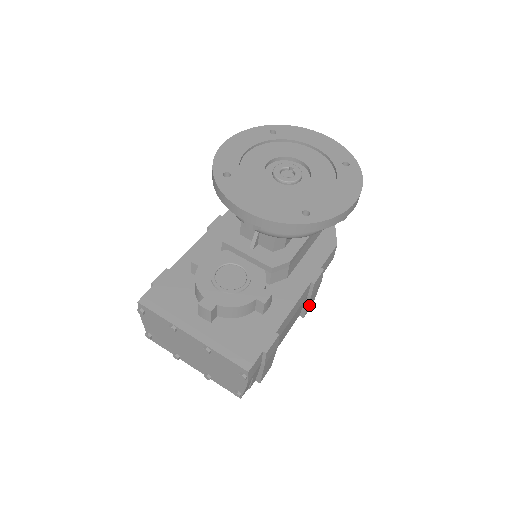
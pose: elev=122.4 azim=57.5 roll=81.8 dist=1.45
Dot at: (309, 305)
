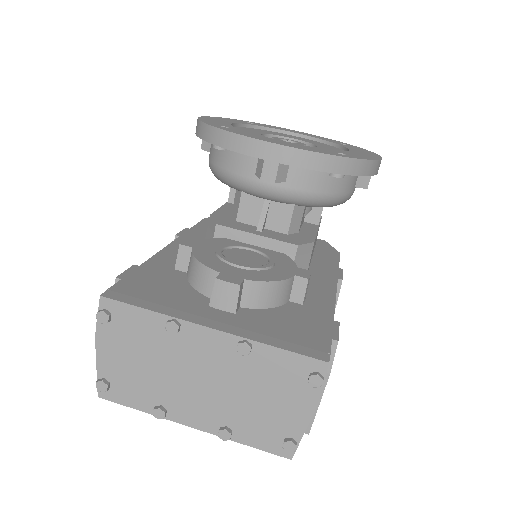
Dot at: occluded
